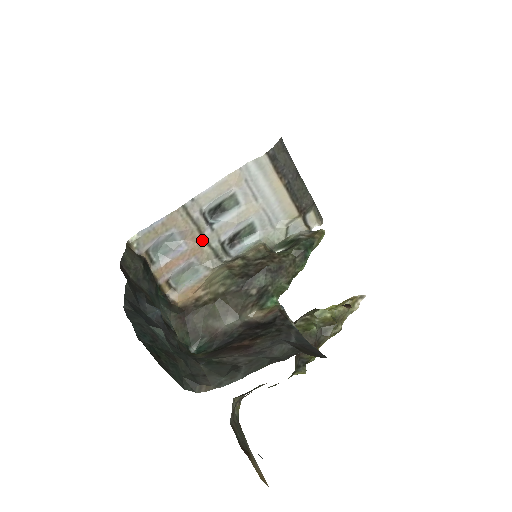
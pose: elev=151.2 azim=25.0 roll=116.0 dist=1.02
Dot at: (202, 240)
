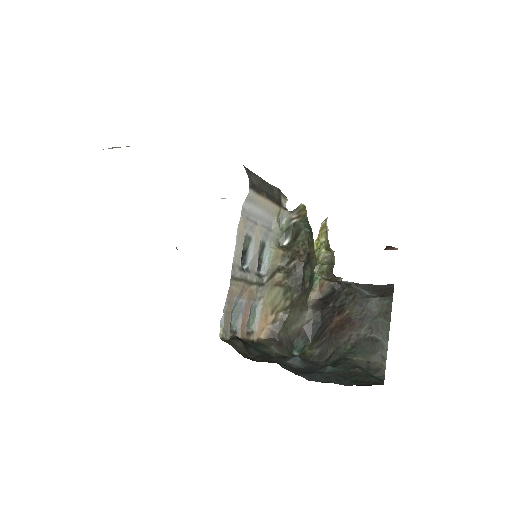
Dot at: (249, 285)
